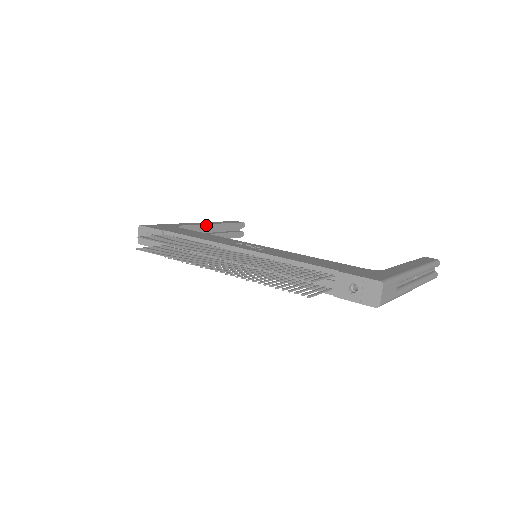
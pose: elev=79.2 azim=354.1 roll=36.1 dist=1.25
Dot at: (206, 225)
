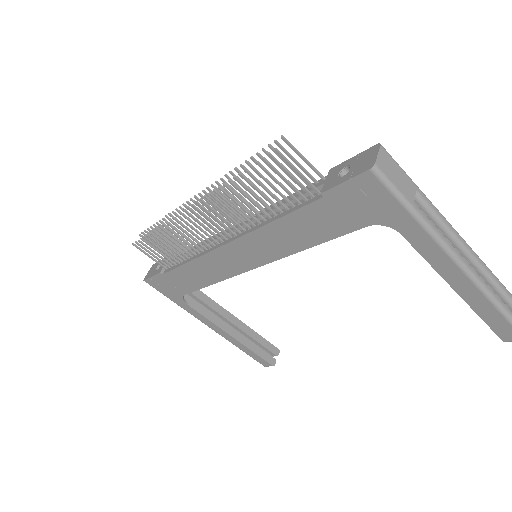
Dot at: (228, 313)
